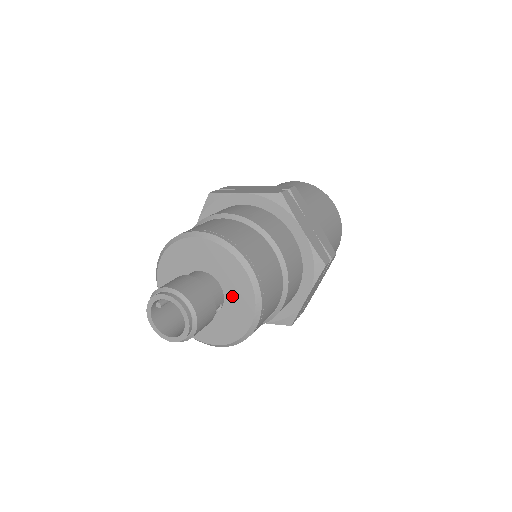
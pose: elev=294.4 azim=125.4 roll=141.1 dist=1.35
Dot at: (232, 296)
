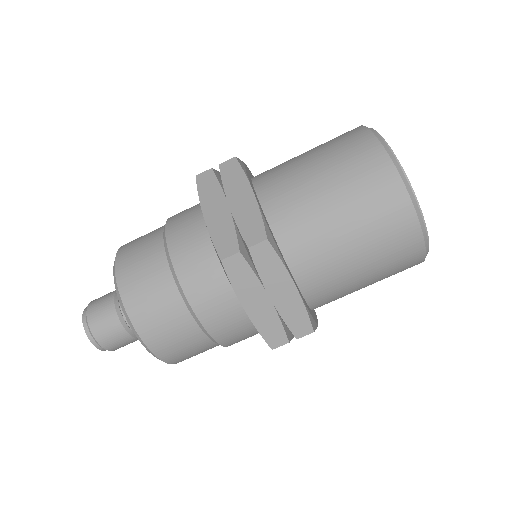
Dot at: occluded
